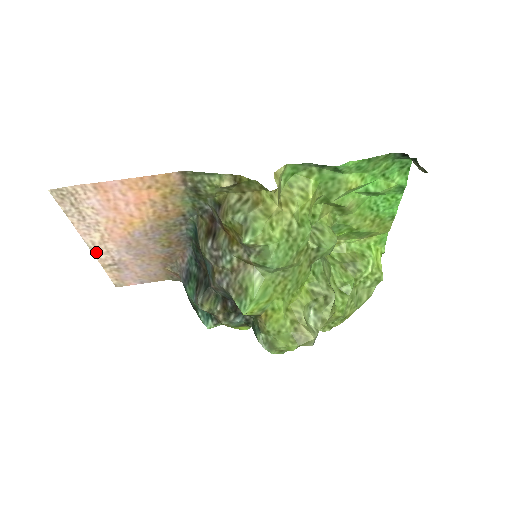
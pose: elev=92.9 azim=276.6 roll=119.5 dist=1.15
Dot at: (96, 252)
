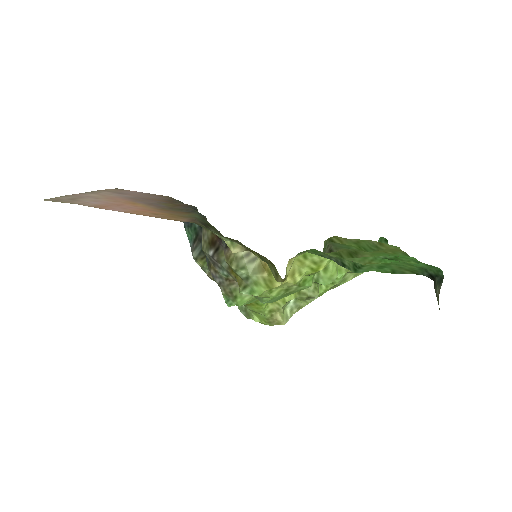
Dot at: (96, 192)
